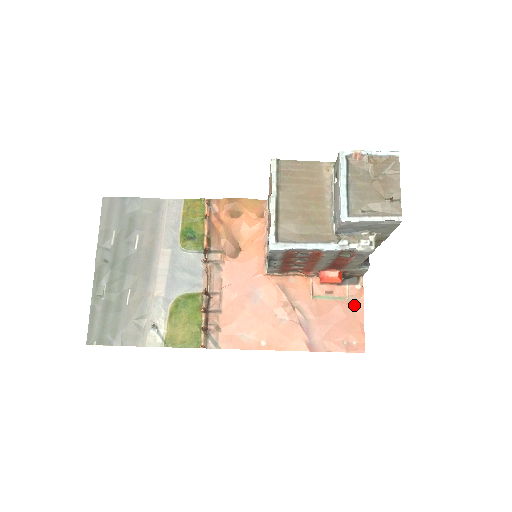
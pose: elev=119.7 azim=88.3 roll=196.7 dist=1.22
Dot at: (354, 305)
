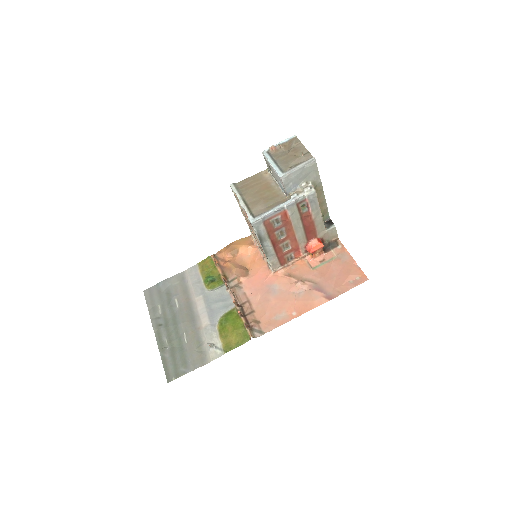
Dot at: (343, 258)
